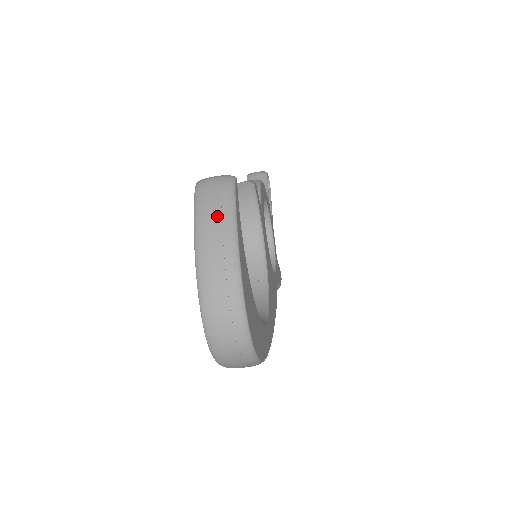
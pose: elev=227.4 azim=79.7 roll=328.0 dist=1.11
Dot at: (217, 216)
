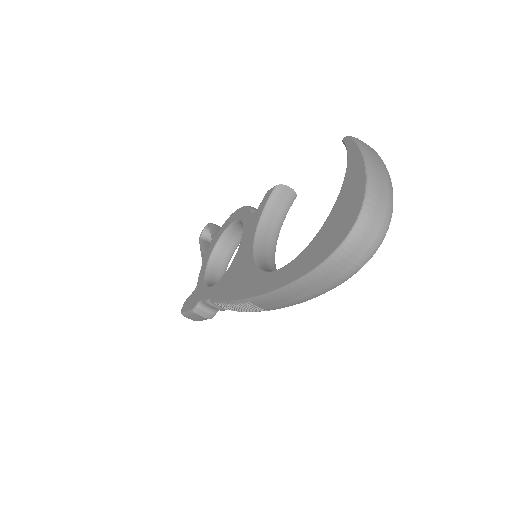
Dot at: (376, 154)
